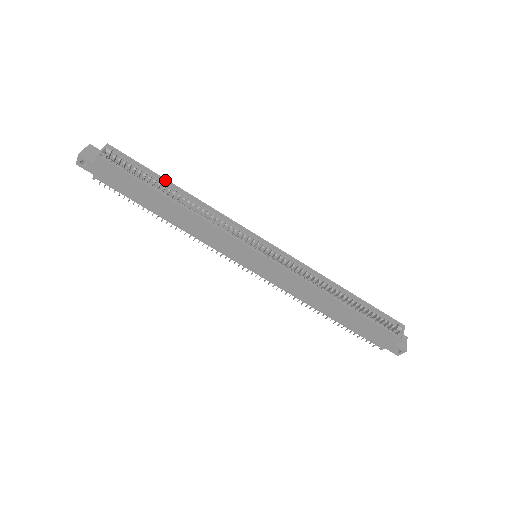
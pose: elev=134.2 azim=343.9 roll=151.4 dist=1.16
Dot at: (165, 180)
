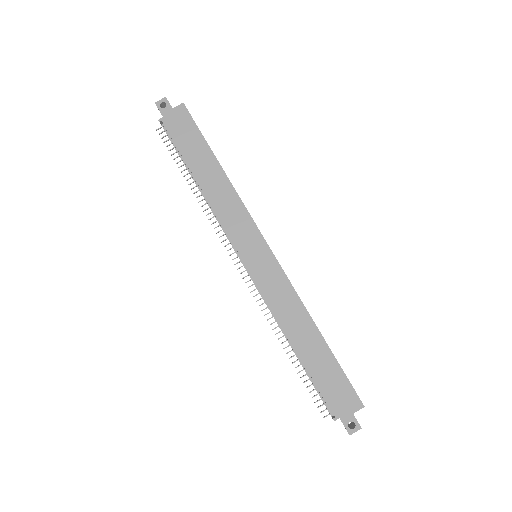
Dot at: occluded
